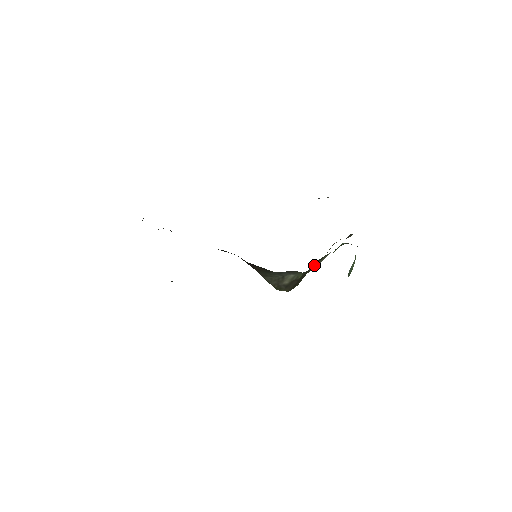
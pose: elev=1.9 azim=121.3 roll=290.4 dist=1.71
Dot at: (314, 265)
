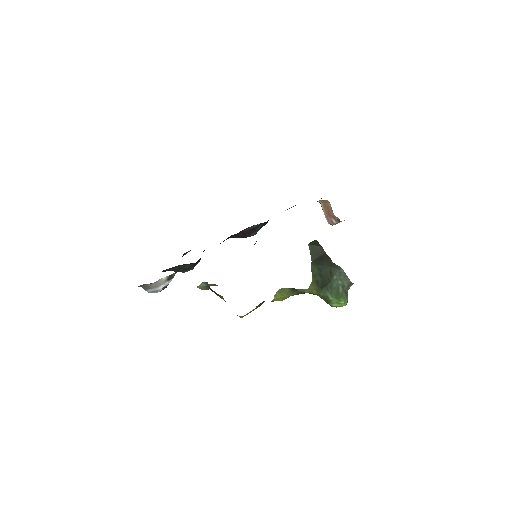
Dot at: occluded
